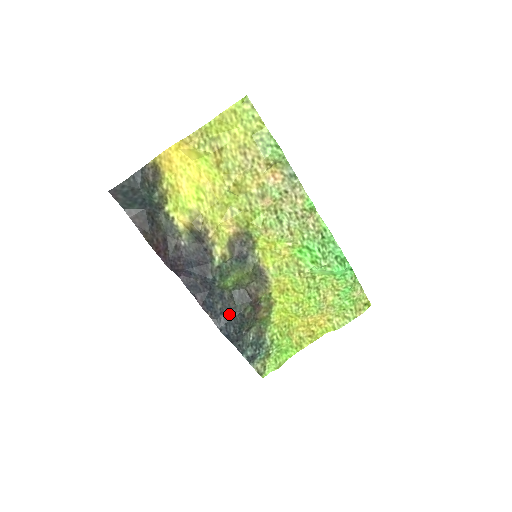
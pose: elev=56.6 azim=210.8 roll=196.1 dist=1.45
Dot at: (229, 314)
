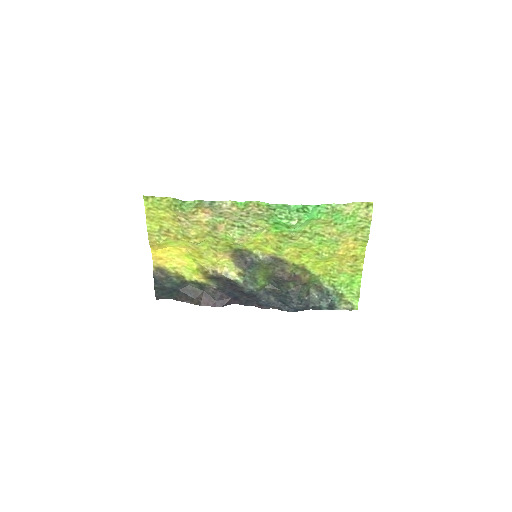
Dot at: (283, 298)
